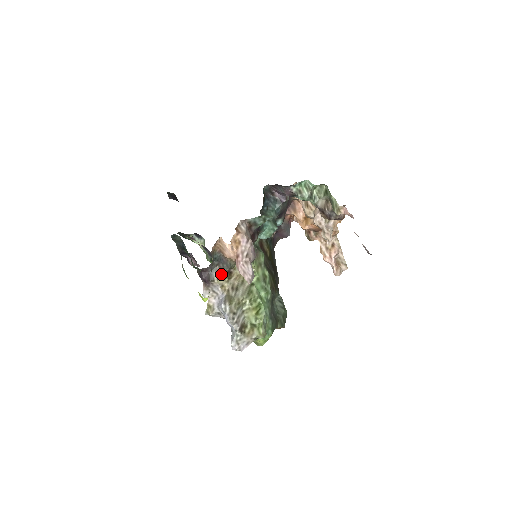
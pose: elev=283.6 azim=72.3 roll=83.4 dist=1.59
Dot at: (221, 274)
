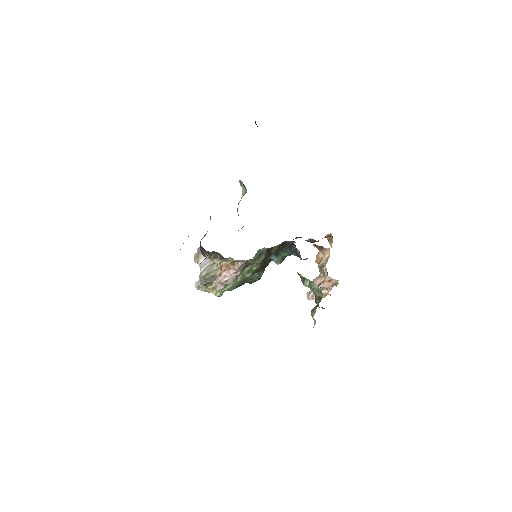
Dot at: (213, 258)
